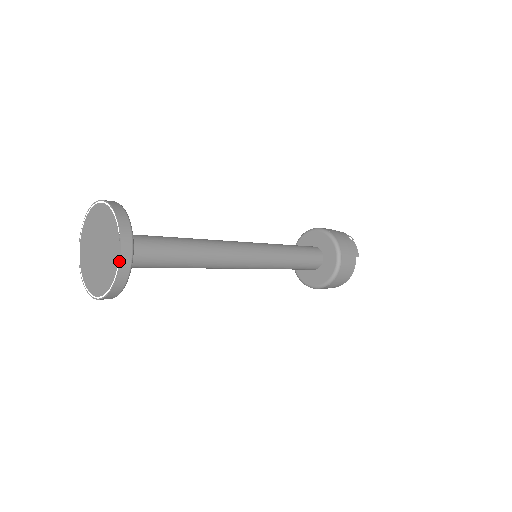
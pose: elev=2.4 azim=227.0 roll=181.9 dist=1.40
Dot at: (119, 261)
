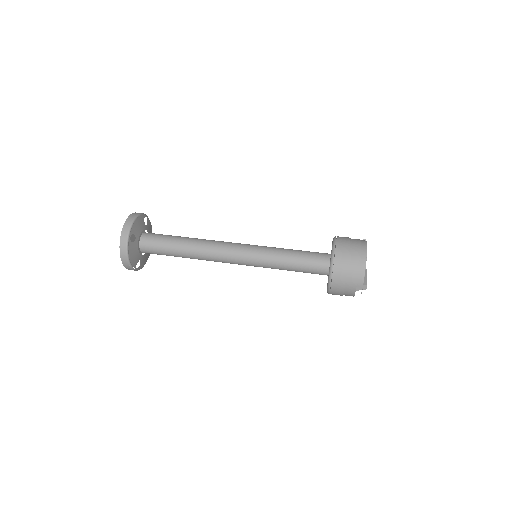
Dot at: (123, 264)
